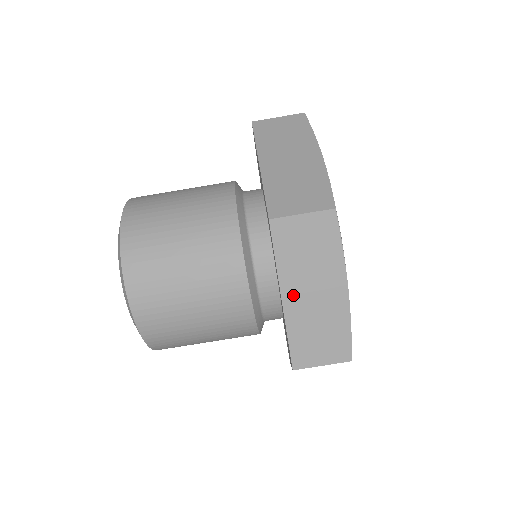
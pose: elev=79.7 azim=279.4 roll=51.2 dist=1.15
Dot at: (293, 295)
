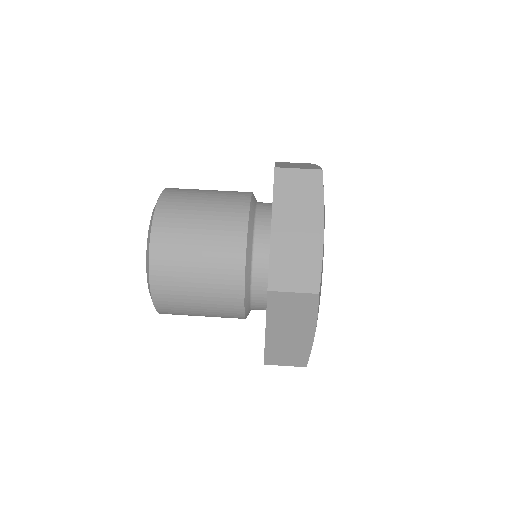
Dot at: occluded
